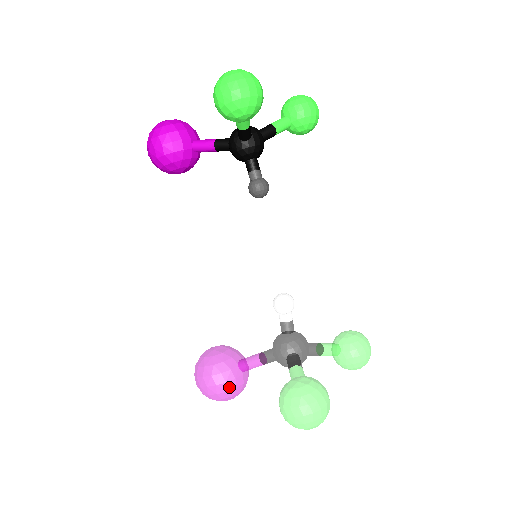
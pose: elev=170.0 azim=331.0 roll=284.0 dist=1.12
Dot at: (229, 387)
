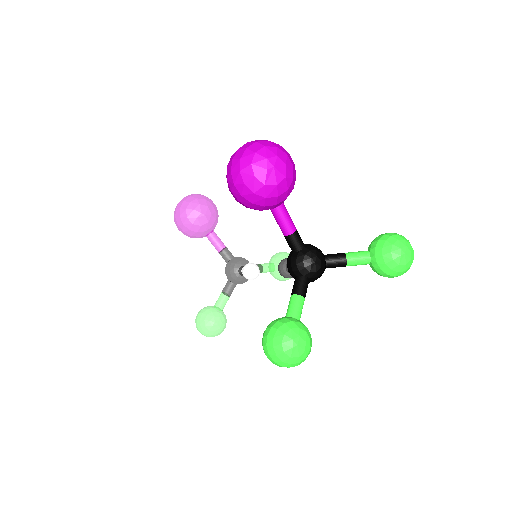
Dot at: occluded
